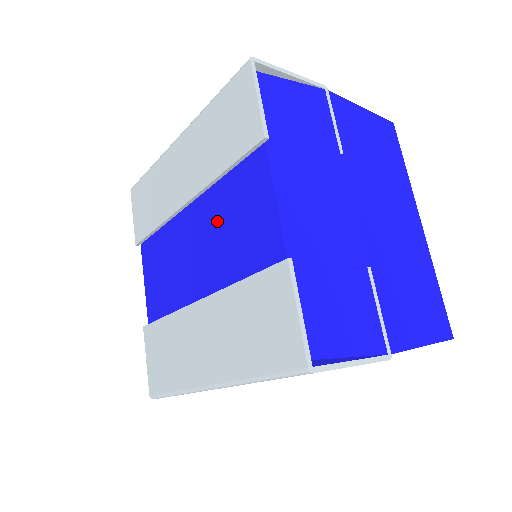
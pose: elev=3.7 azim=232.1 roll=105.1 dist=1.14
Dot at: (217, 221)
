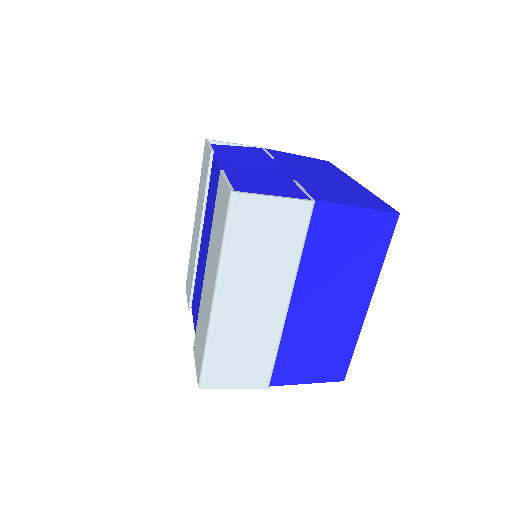
Dot at: (208, 219)
